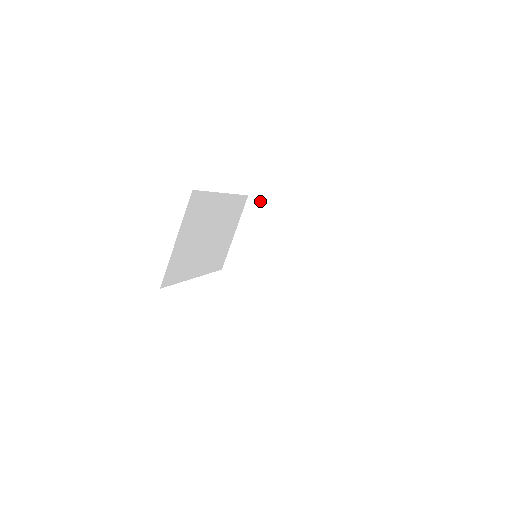
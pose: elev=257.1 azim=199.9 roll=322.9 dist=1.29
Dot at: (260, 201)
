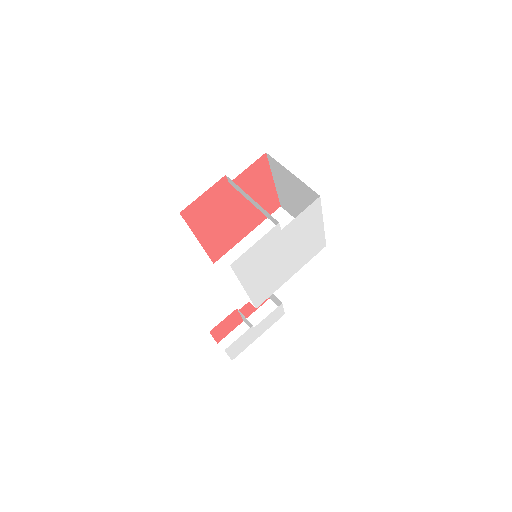
Dot at: (222, 257)
